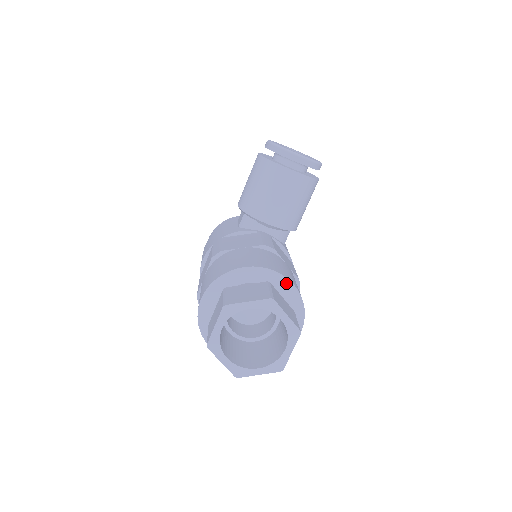
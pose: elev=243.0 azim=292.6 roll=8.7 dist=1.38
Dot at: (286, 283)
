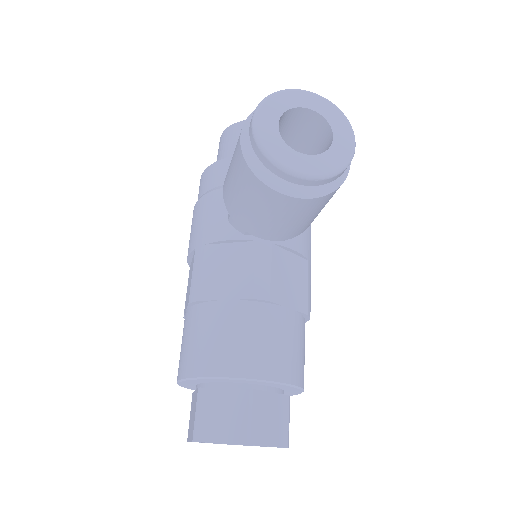
Dot at: (275, 384)
